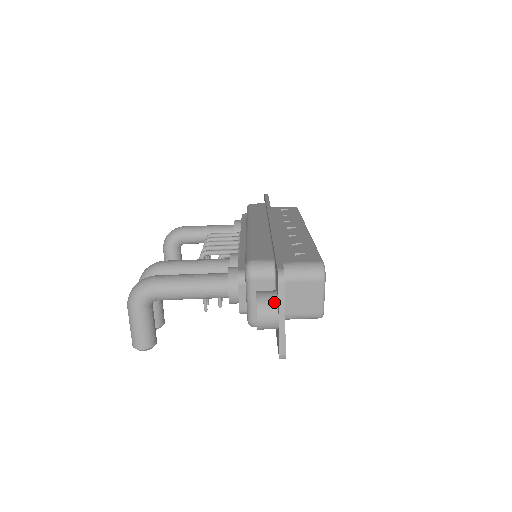
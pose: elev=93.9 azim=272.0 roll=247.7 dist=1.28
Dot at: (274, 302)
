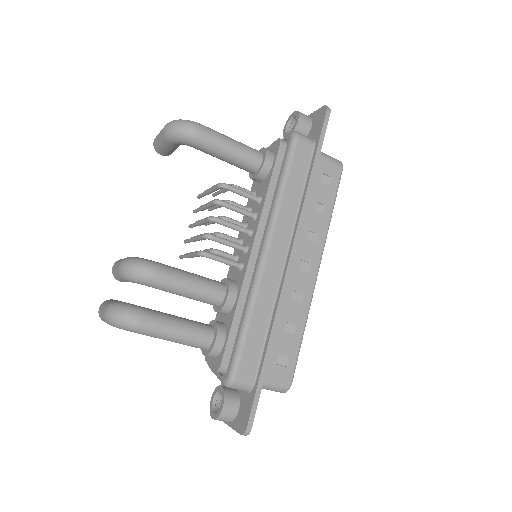
Dot at: (231, 419)
